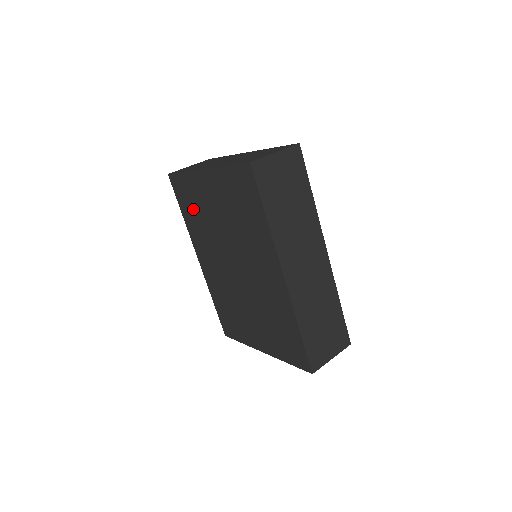
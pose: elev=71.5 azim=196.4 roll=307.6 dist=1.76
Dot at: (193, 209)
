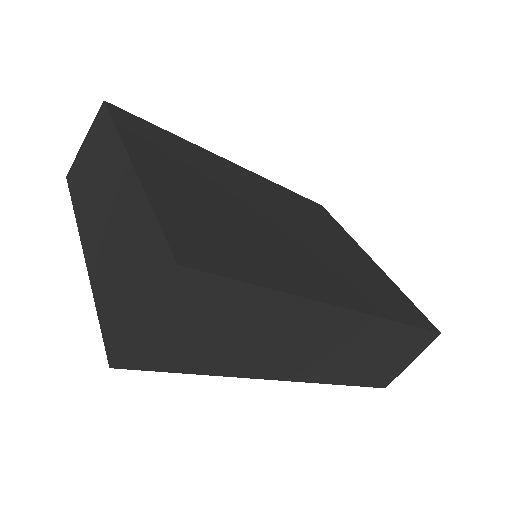
Dot at: occluded
